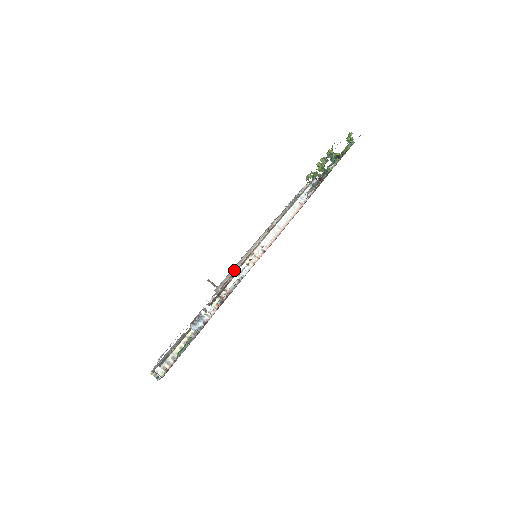
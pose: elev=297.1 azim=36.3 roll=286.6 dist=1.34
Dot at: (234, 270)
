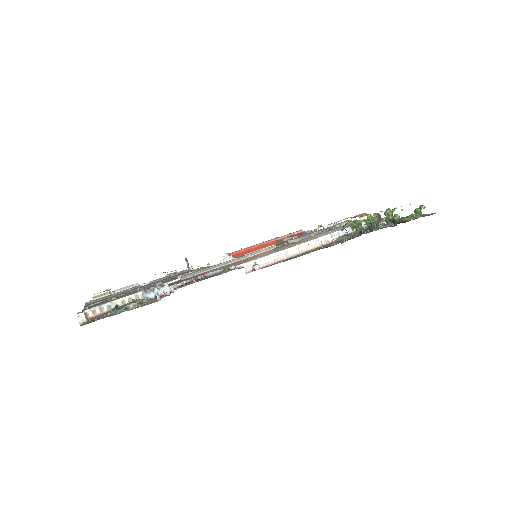
Dot at: (214, 267)
